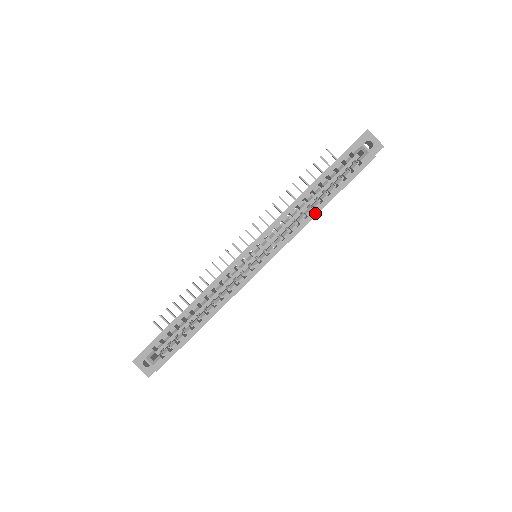
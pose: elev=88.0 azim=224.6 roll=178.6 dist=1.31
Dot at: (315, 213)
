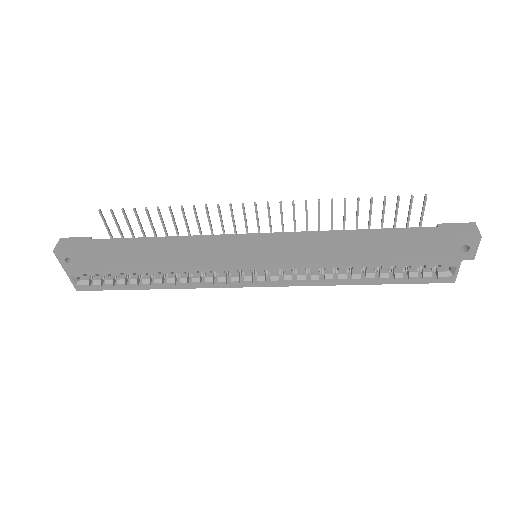
Dot at: (347, 283)
